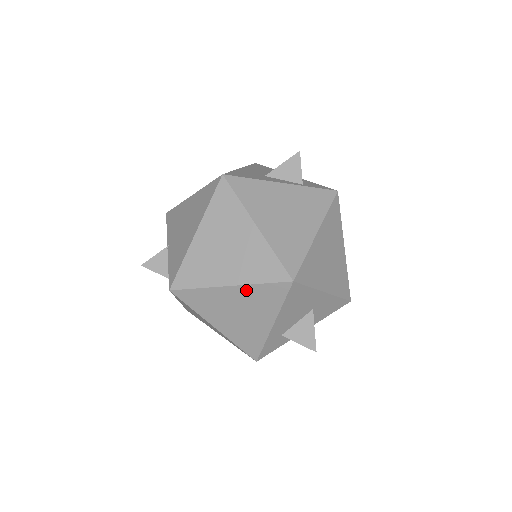
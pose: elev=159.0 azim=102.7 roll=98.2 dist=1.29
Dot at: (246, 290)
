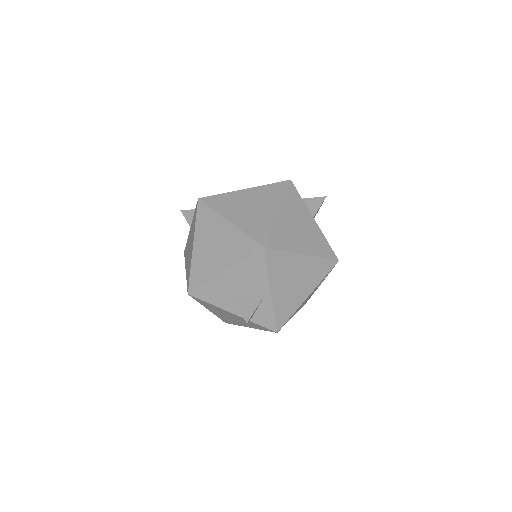
Dot at: occluded
